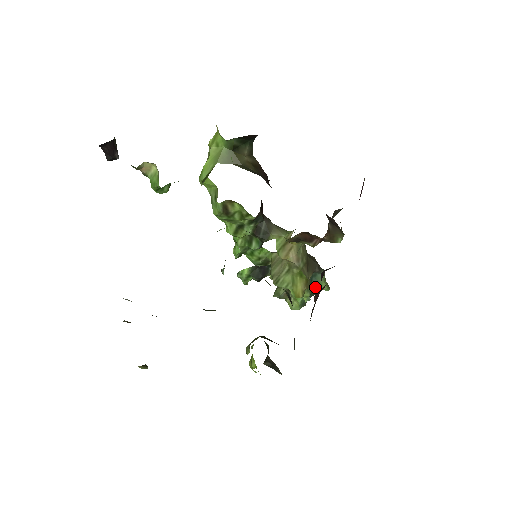
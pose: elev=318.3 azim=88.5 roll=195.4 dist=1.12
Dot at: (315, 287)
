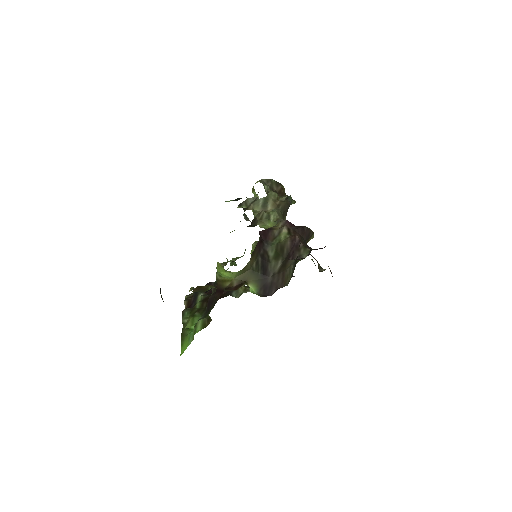
Dot at: occluded
